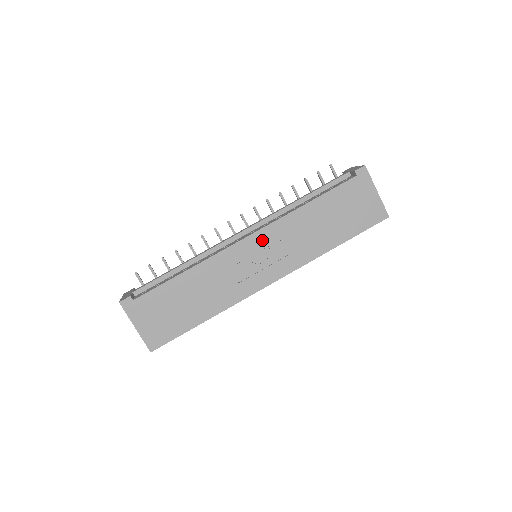
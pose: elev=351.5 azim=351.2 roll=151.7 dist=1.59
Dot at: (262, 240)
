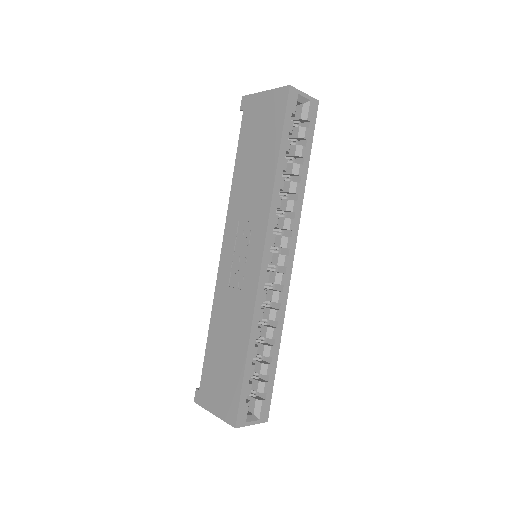
Dot at: (231, 238)
